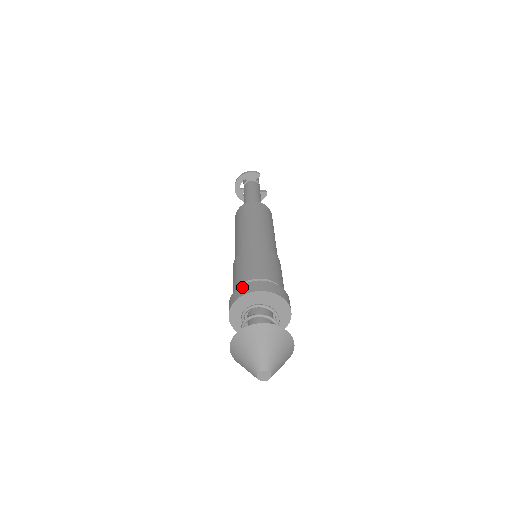
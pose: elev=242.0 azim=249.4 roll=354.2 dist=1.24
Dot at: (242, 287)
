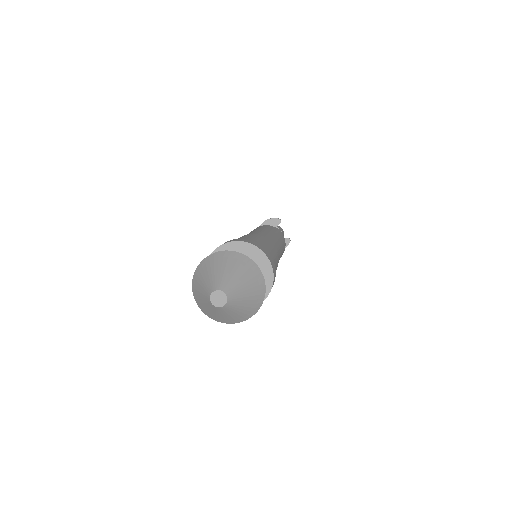
Dot at: occluded
